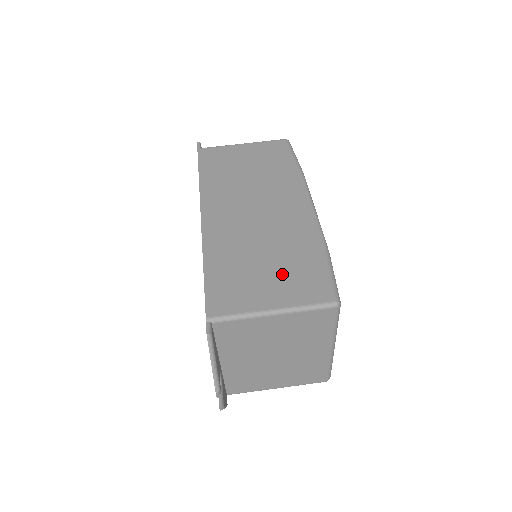
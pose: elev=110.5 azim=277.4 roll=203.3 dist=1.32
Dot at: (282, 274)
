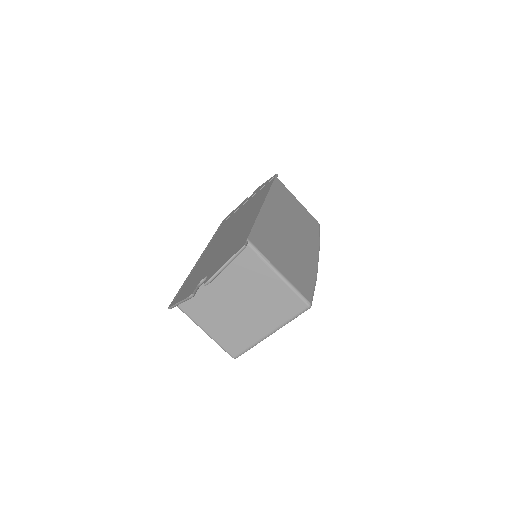
Dot at: (292, 266)
